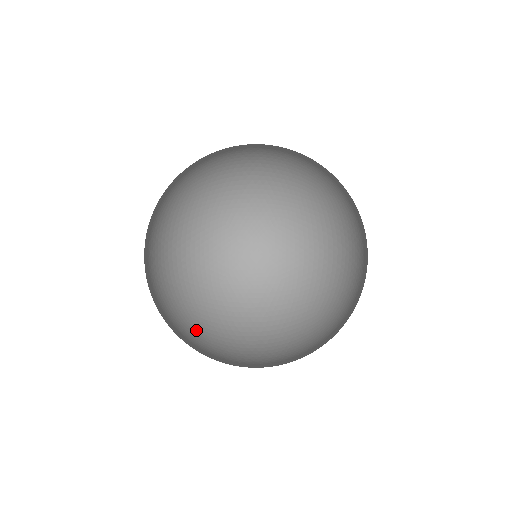
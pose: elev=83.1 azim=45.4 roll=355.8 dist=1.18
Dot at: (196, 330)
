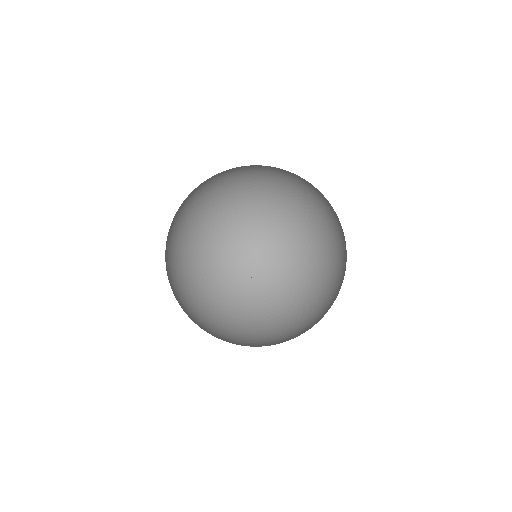
Dot at: (249, 335)
